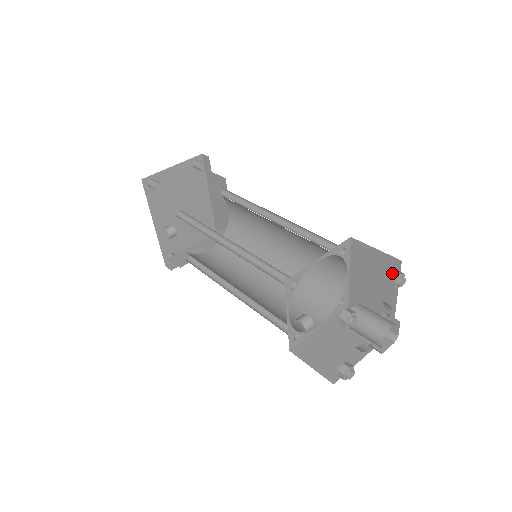
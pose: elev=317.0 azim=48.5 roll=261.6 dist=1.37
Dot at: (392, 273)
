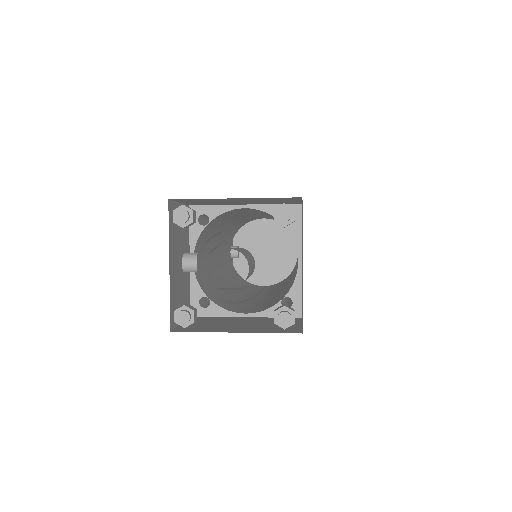
Dot at: (281, 205)
